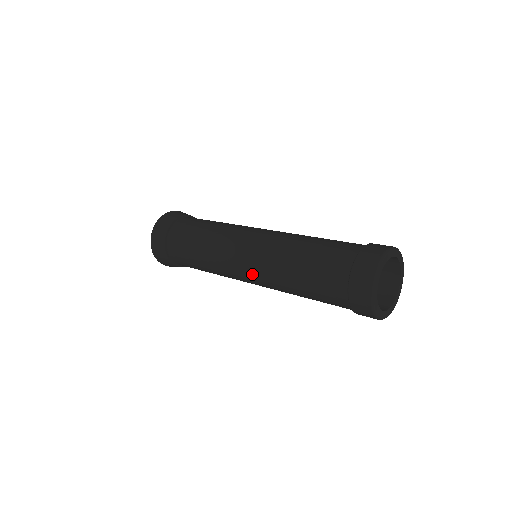
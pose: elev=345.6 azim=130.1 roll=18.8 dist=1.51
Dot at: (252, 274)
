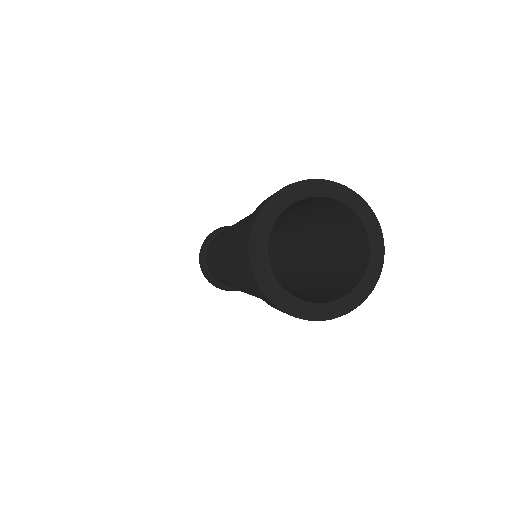
Dot at: (221, 259)
